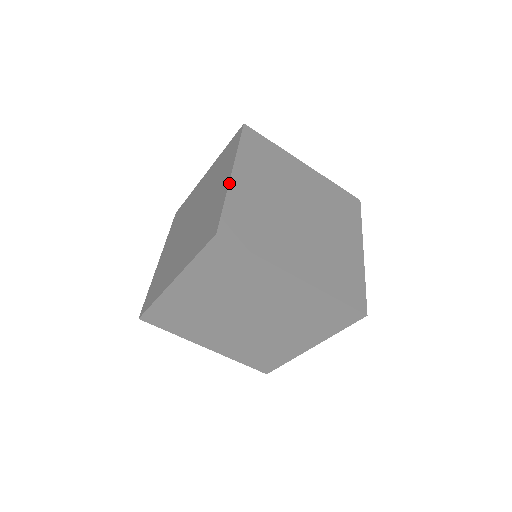
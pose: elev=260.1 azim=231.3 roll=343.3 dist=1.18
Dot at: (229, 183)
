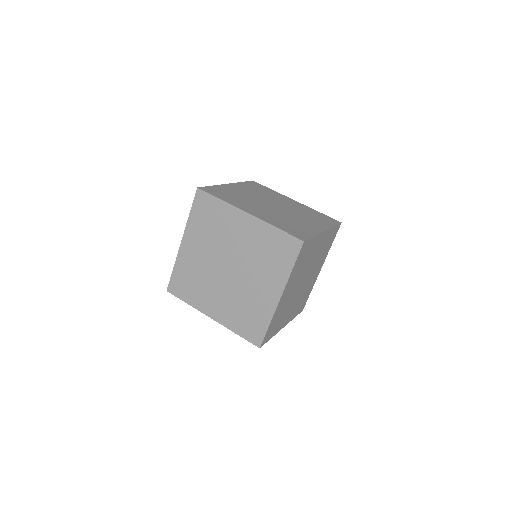
Dot at: (222, 184)
